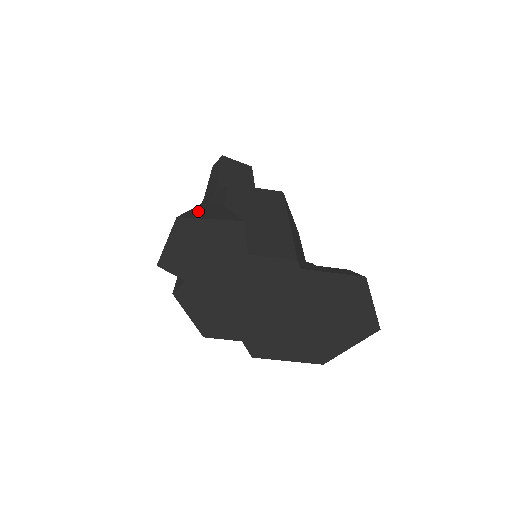
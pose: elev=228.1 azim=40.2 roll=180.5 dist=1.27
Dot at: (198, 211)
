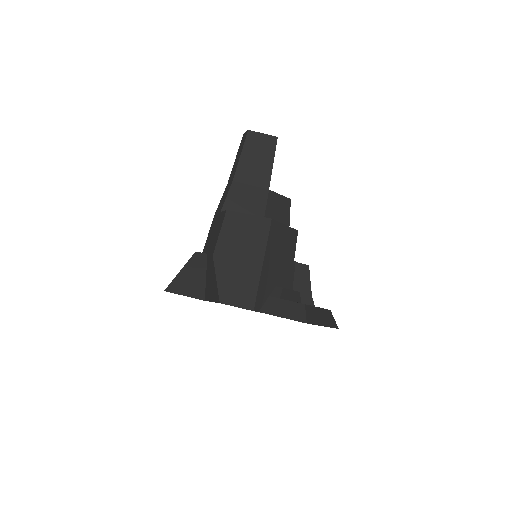
Dot at: (183, 276)
